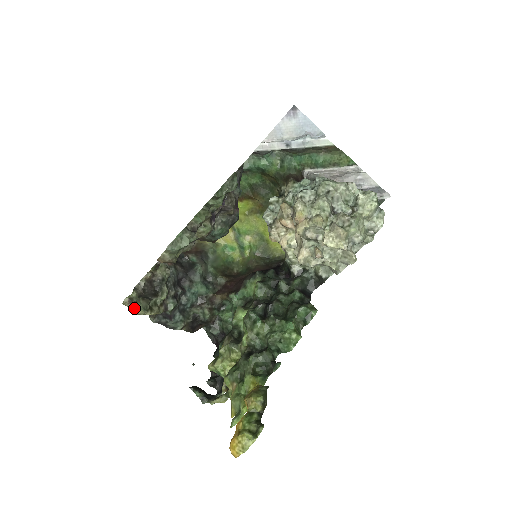
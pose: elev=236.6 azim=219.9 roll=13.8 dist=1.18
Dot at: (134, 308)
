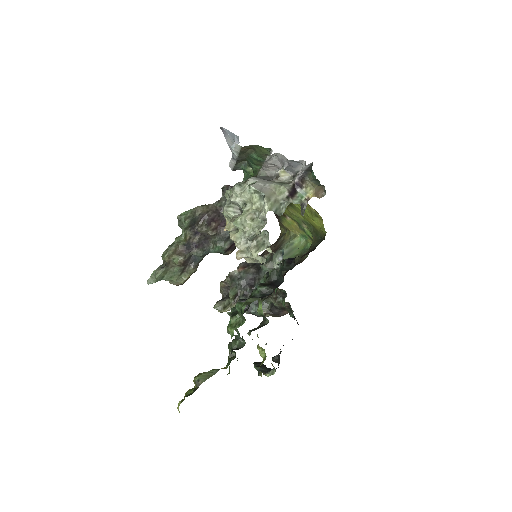
Dot at: occluded
